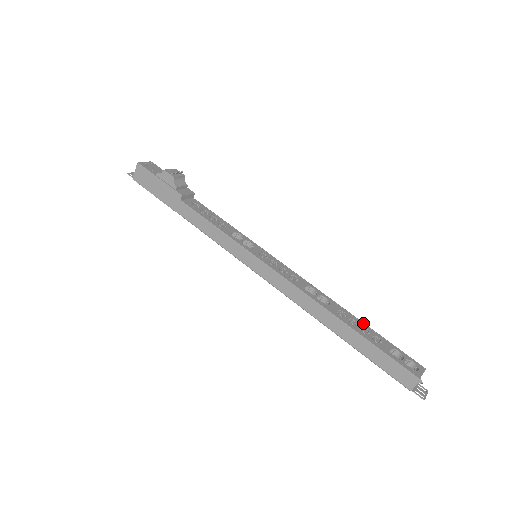
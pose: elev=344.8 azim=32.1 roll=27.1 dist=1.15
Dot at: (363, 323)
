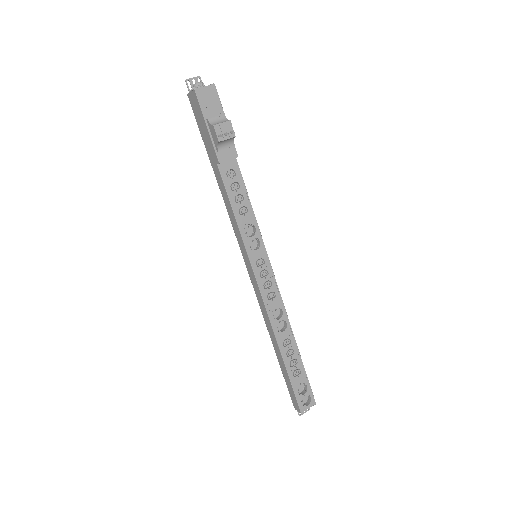
Dot at: (299, 355)
